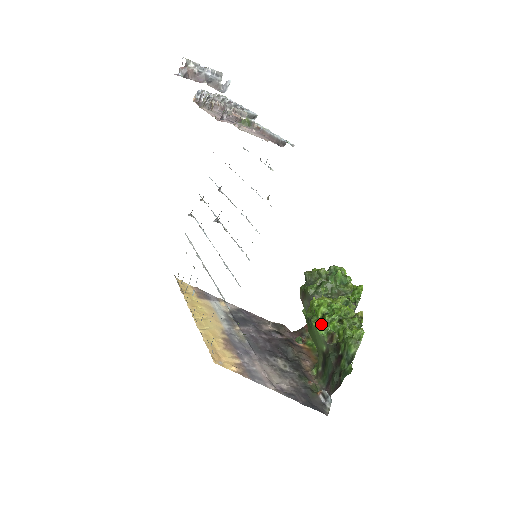
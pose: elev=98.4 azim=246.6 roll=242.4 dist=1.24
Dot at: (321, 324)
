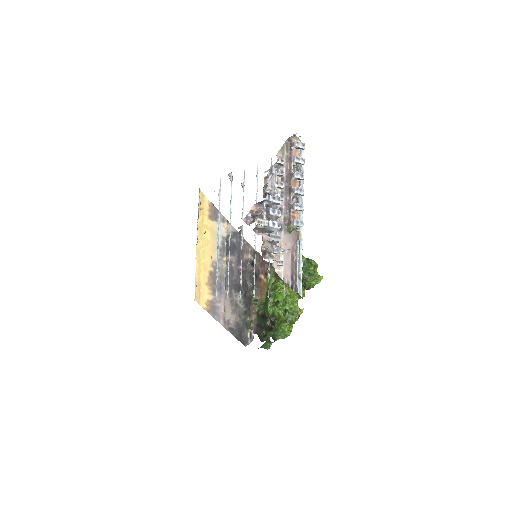
Dot at: (274, 304)
